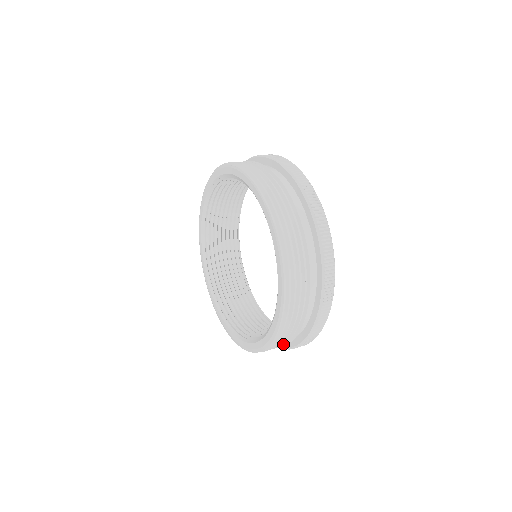
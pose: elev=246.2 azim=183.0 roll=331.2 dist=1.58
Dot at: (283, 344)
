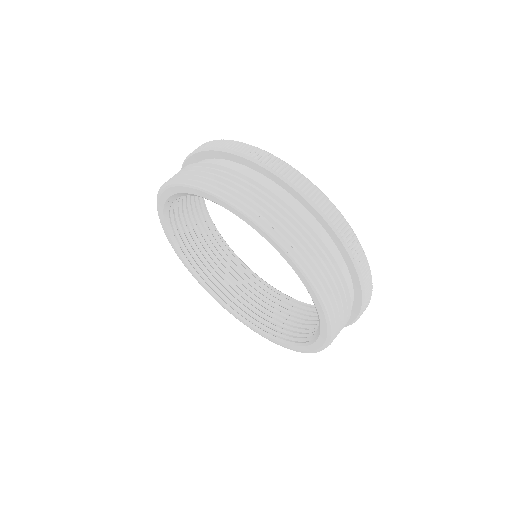
Dot at: occluded
